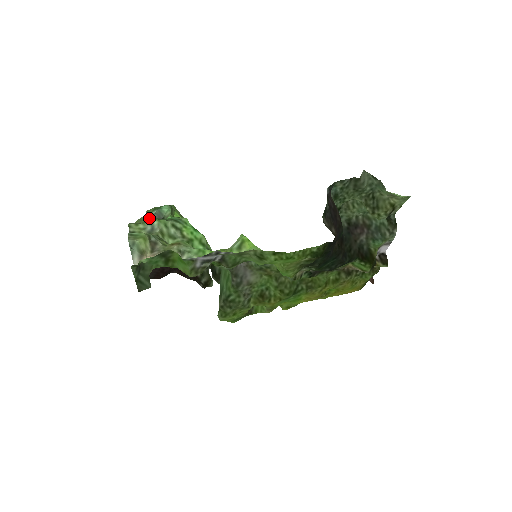
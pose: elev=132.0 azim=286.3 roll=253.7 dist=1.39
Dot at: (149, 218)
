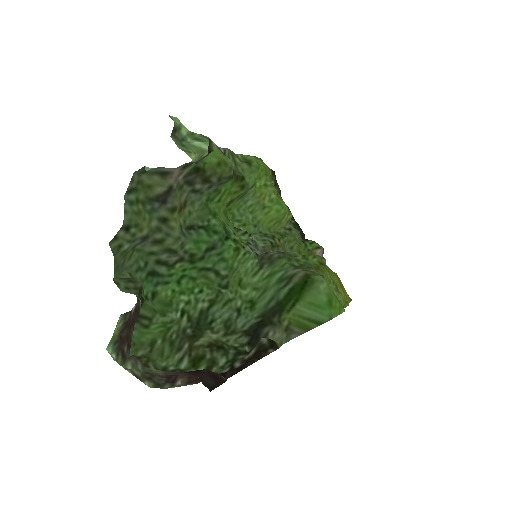
Dot at: (124, 264)
